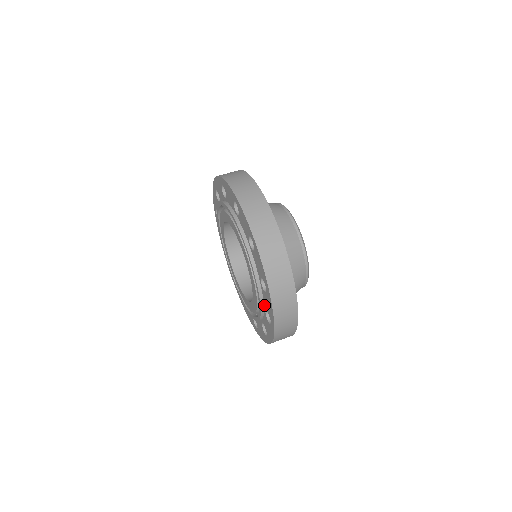
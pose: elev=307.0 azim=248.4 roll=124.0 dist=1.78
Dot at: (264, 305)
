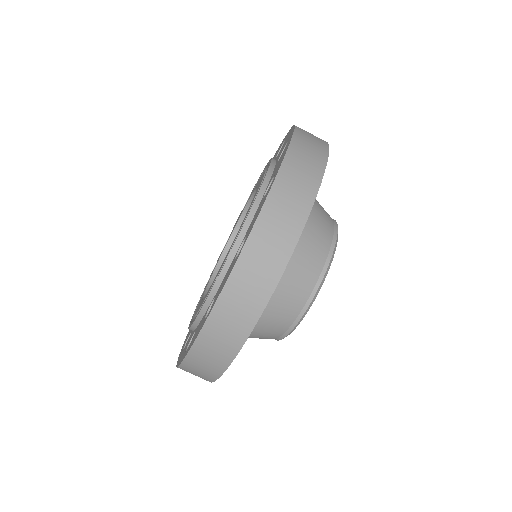
Dot at: occluded
